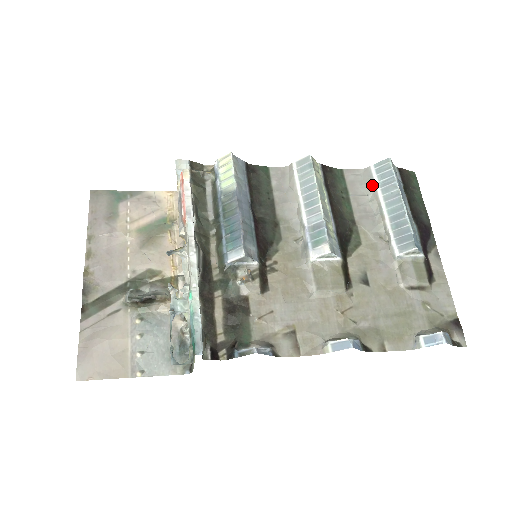
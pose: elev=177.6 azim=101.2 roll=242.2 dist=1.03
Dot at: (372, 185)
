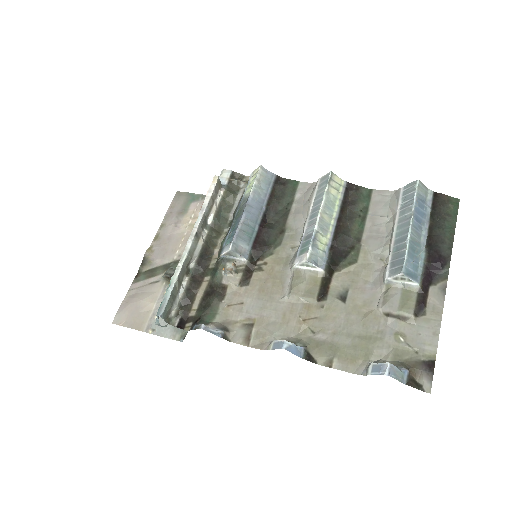
Dot at: (395, 207)
